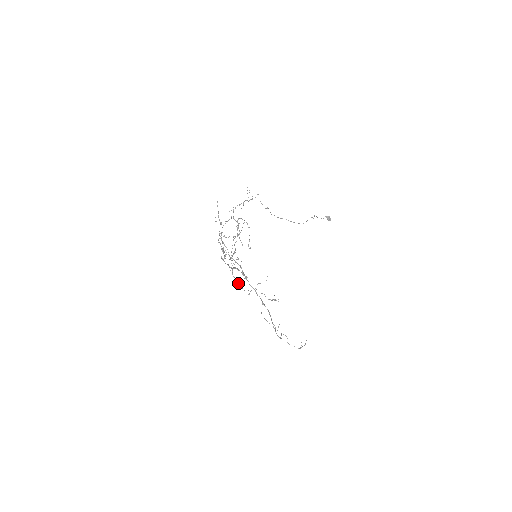
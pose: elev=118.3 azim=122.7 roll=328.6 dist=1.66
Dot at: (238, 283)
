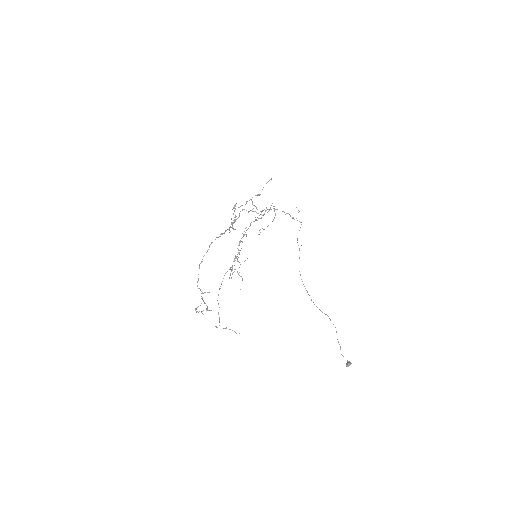
Dot at: occluded
